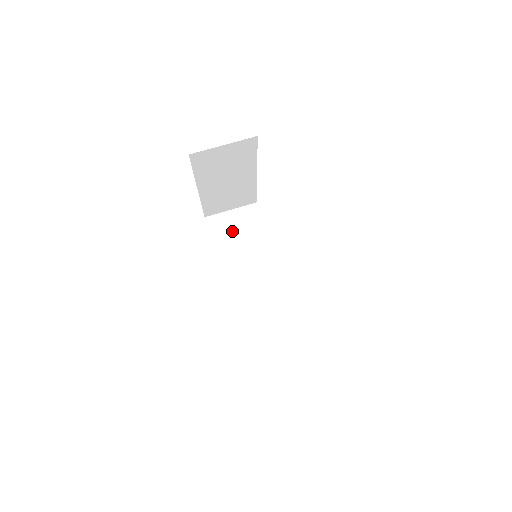
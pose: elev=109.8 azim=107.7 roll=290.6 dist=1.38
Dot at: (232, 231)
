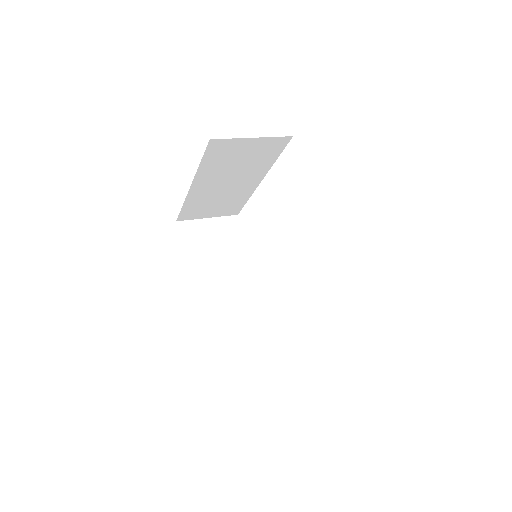
Dot at: occluded
